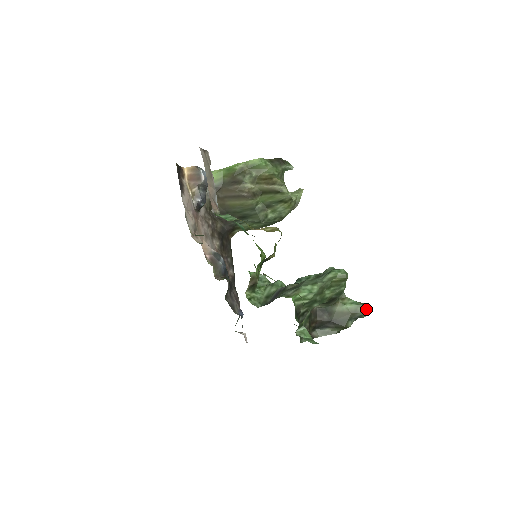
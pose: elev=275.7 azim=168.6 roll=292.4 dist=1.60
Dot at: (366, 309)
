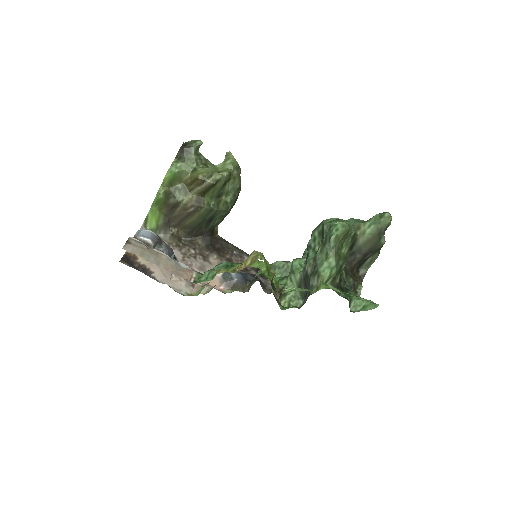
Dot at: (386, 220)
